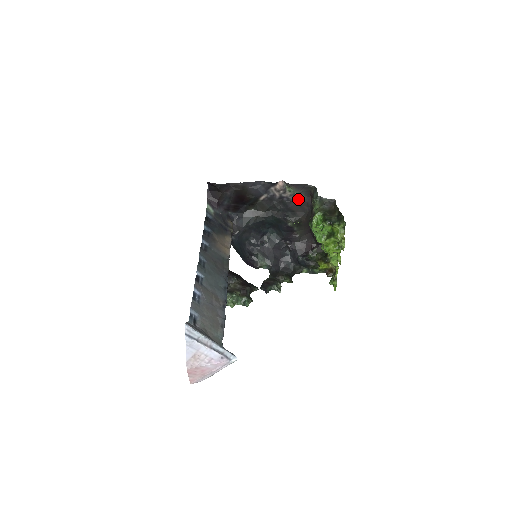
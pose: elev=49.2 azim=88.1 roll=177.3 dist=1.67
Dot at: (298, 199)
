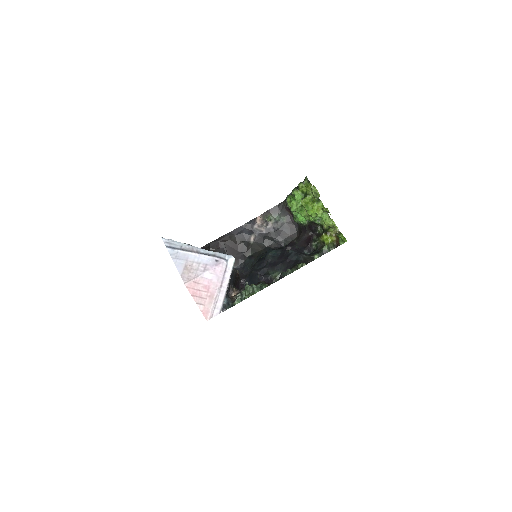
Dot at: (282, 223)
